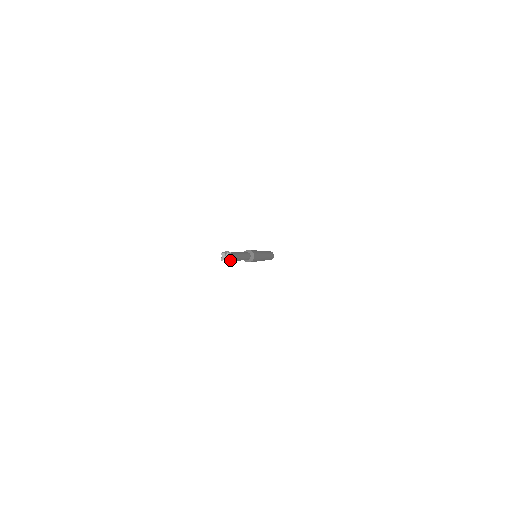
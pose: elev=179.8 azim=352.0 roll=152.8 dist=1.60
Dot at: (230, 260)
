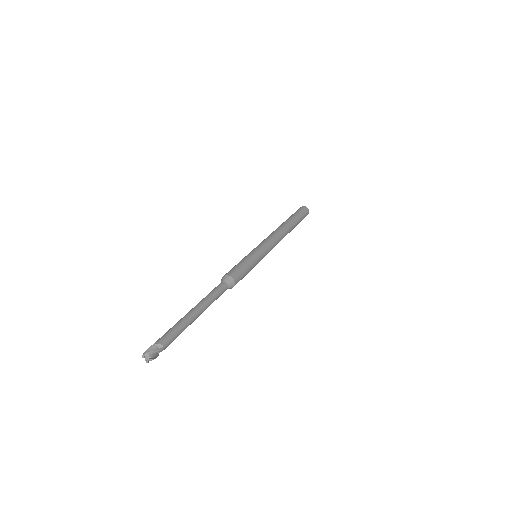
Dot at: (161, 351)
